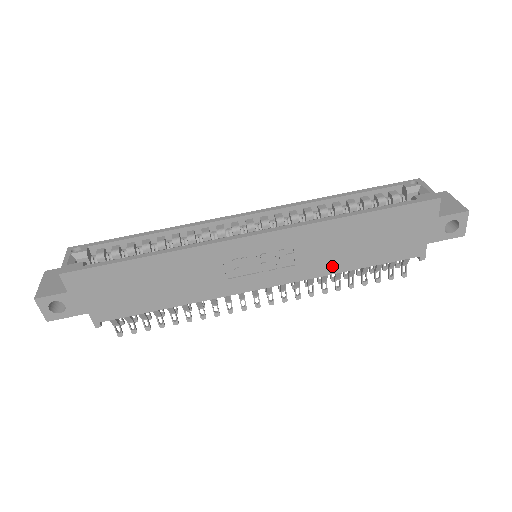
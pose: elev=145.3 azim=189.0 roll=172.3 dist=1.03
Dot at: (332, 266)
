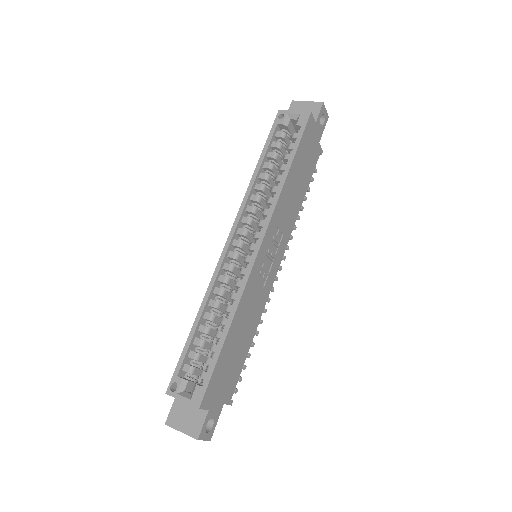
Dot at: (295, 211)
